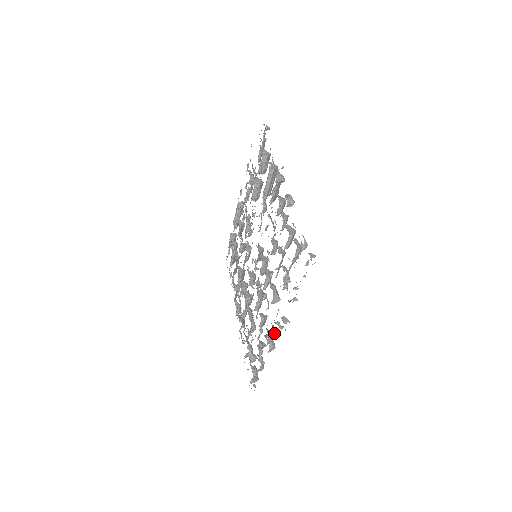
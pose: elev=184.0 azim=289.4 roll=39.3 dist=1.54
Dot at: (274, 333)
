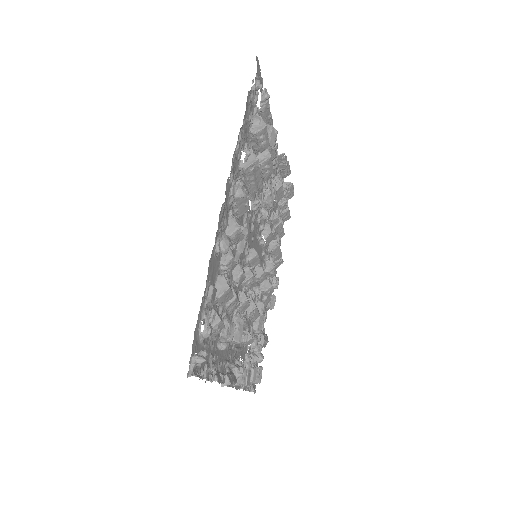
Dot at: occluded
